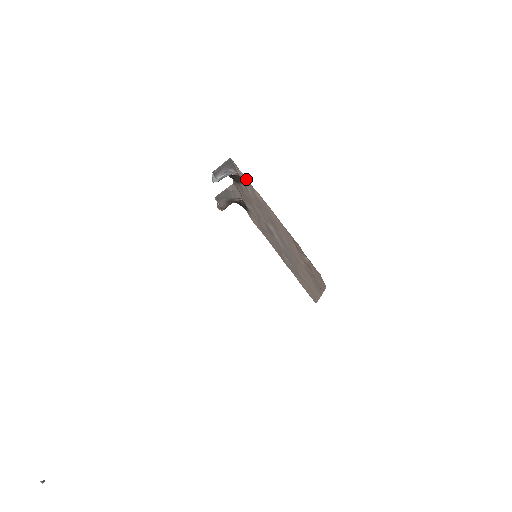
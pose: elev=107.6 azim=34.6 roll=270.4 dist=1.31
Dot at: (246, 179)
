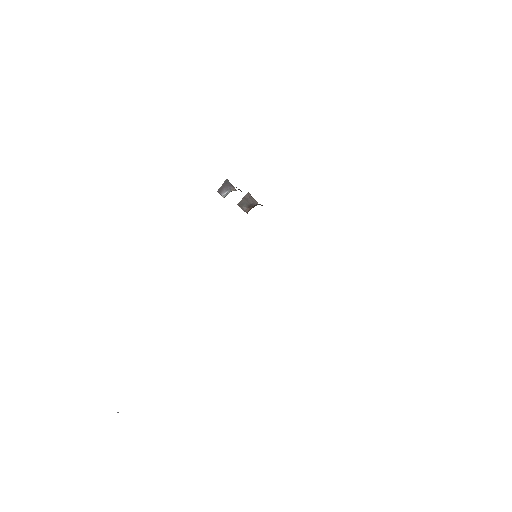
Dot at: occluded
